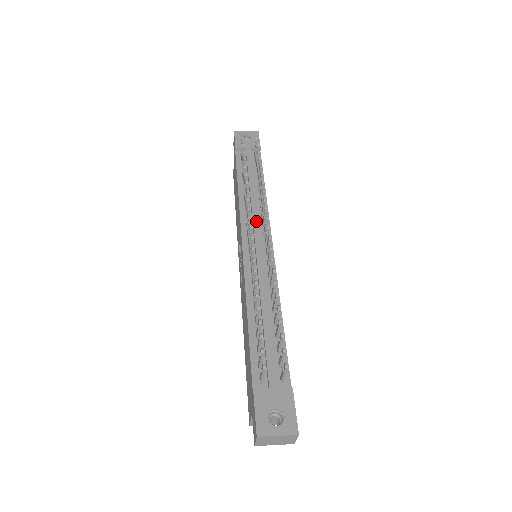
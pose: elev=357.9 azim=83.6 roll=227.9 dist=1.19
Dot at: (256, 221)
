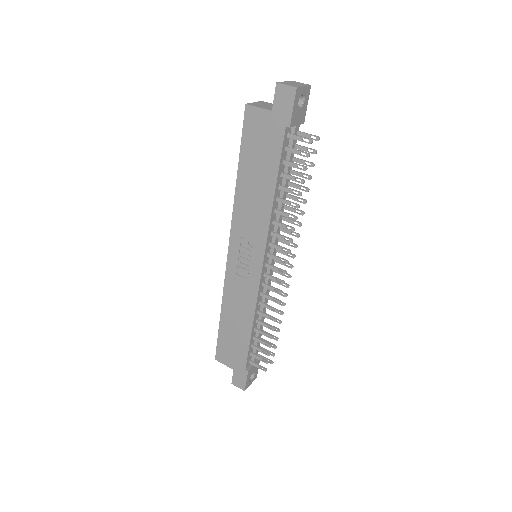
Dot at: (277, 240)
